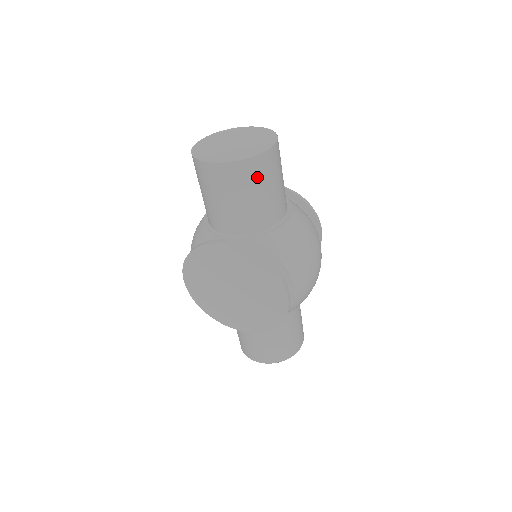
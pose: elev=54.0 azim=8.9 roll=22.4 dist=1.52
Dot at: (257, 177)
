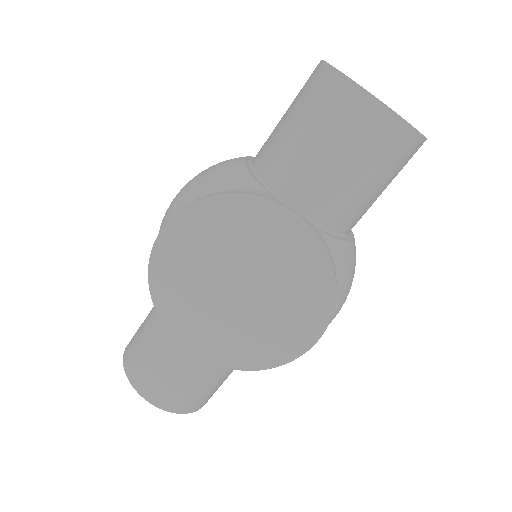
Dot at: (396, 161)
